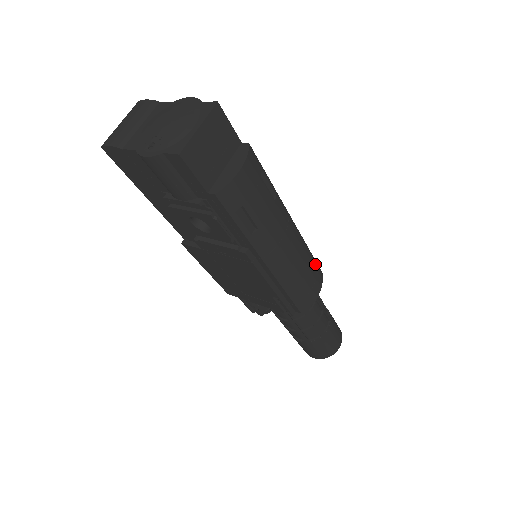
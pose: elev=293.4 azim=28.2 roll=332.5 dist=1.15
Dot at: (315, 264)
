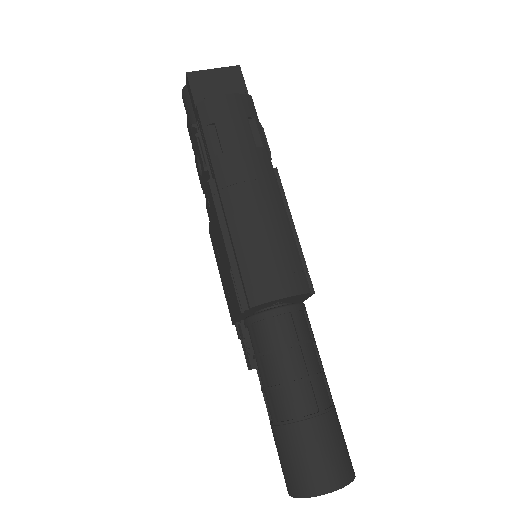
Dot at: (297, 263)
